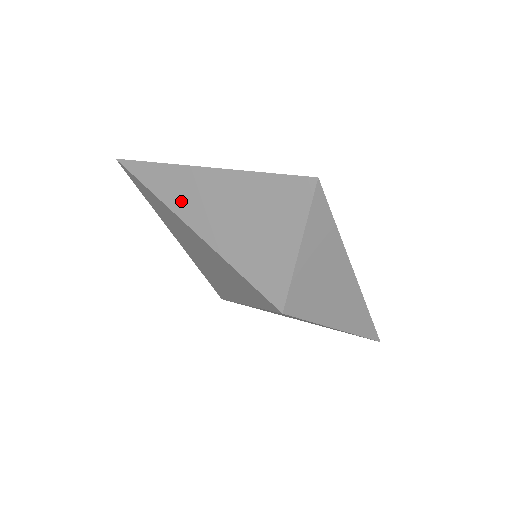
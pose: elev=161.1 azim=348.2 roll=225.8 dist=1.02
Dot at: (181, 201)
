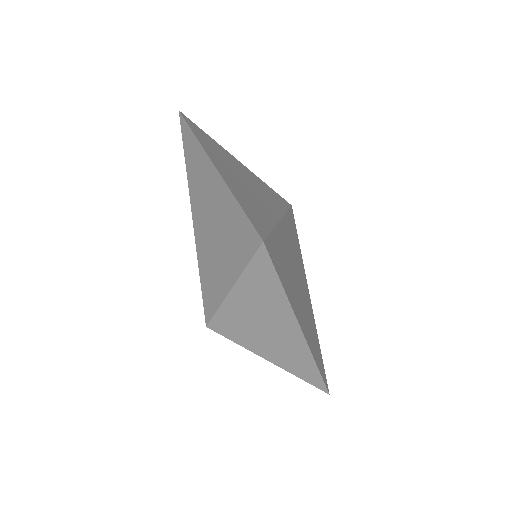
Dot at: (194, 181)
